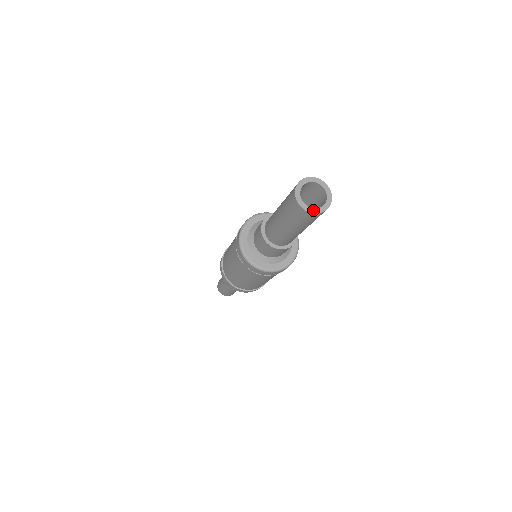
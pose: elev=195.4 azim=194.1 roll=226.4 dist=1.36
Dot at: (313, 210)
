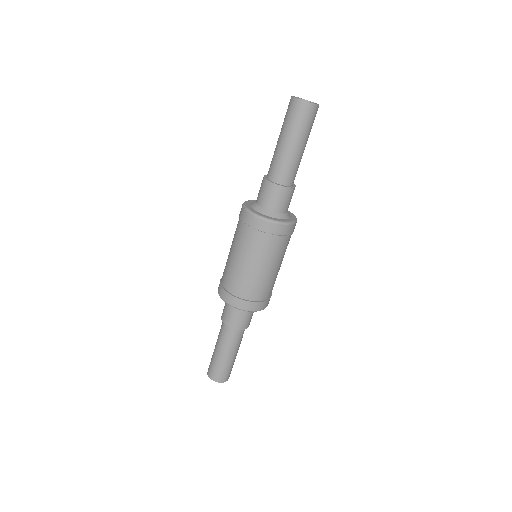
Dot at: occluded
